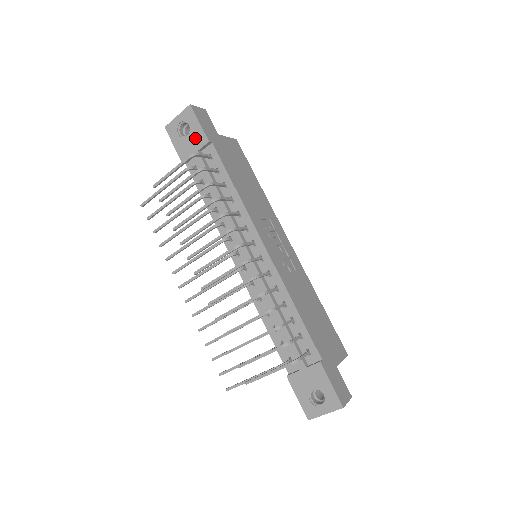
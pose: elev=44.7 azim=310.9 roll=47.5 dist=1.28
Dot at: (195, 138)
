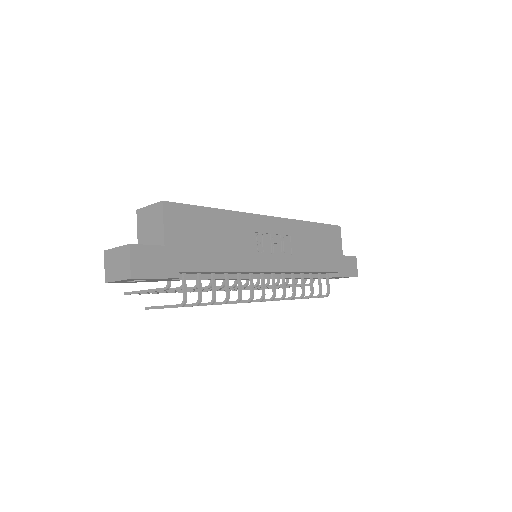
Dot at: occluded
